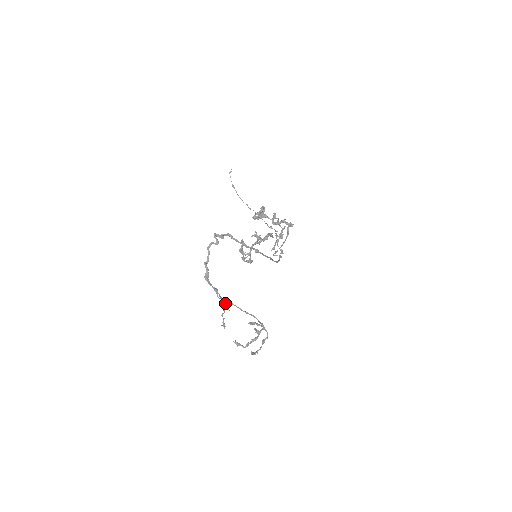
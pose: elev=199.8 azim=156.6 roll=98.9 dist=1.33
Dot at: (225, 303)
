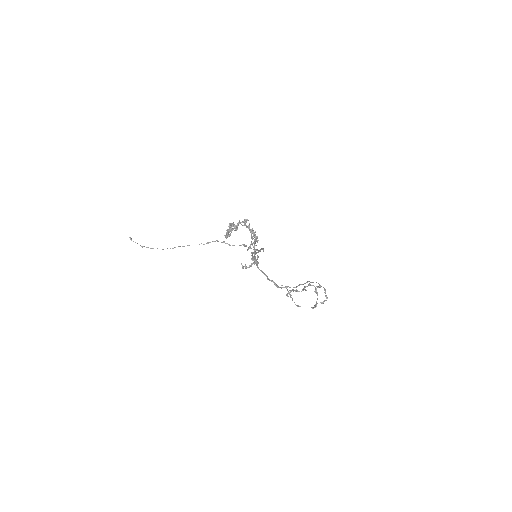
Dot at: (295, 290)
